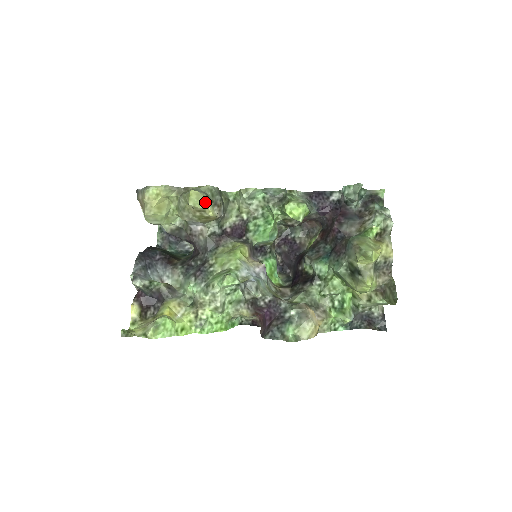
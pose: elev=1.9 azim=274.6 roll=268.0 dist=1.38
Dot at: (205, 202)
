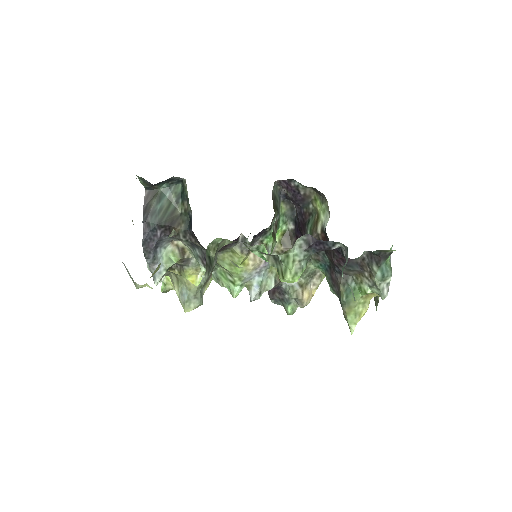
Dot at: (200, 304)
